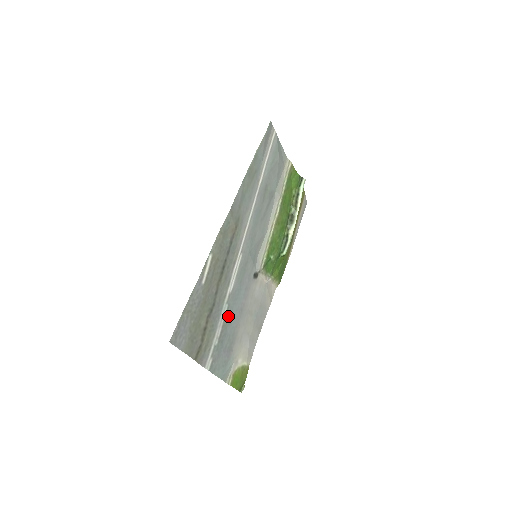
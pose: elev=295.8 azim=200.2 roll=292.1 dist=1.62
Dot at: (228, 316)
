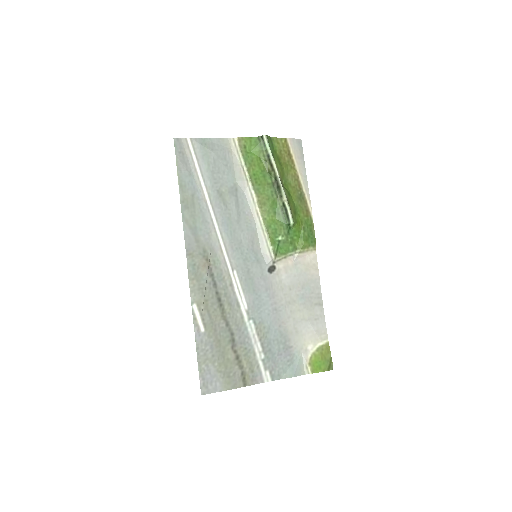
Dot at: (261, 327)
